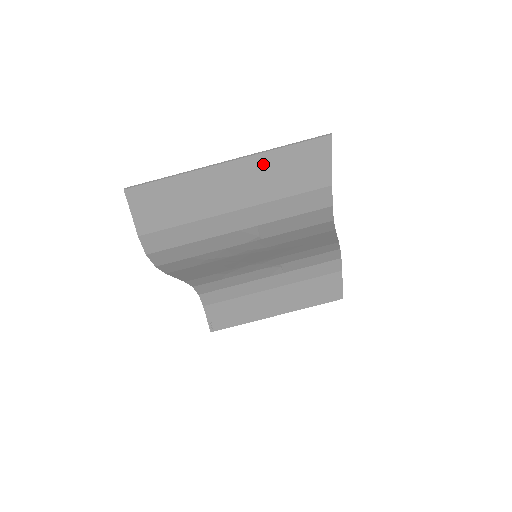
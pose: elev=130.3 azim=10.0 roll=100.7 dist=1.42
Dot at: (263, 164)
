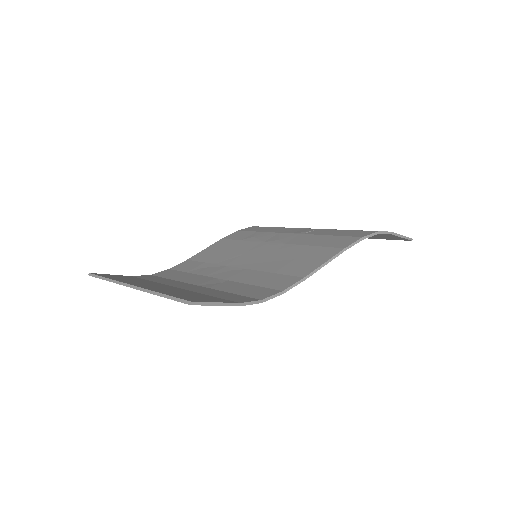
Dot at: occluded
